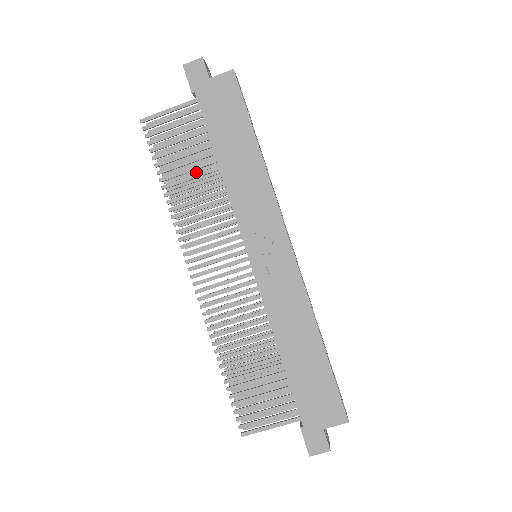
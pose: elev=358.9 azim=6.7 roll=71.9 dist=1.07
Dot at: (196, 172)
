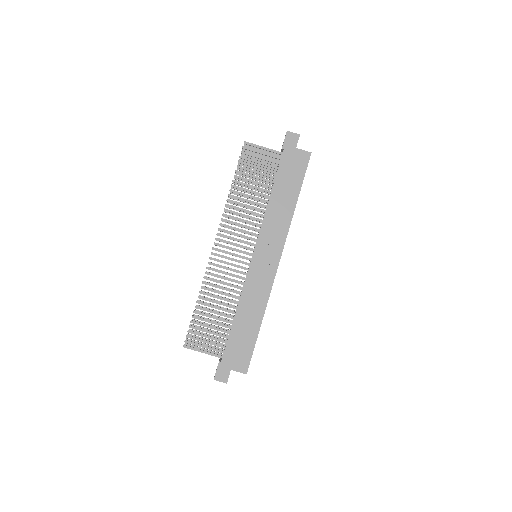
Dot at: (254, 189)
